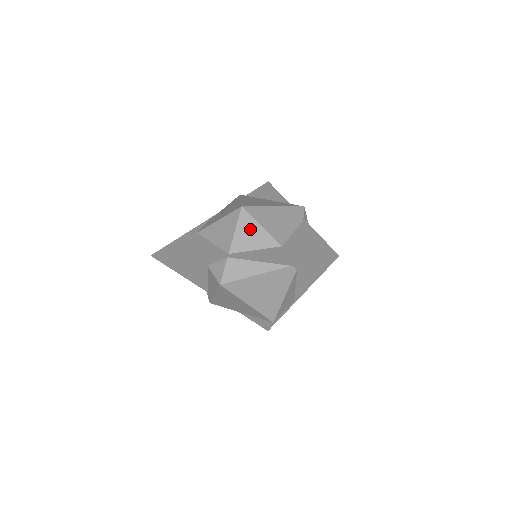
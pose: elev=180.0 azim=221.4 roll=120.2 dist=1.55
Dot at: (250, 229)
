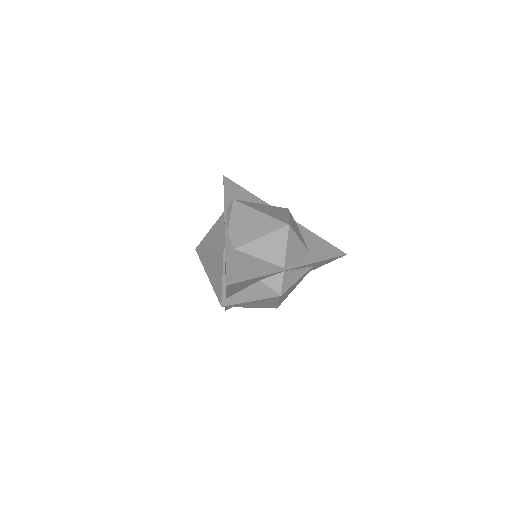
Dot at: (294, 243)
